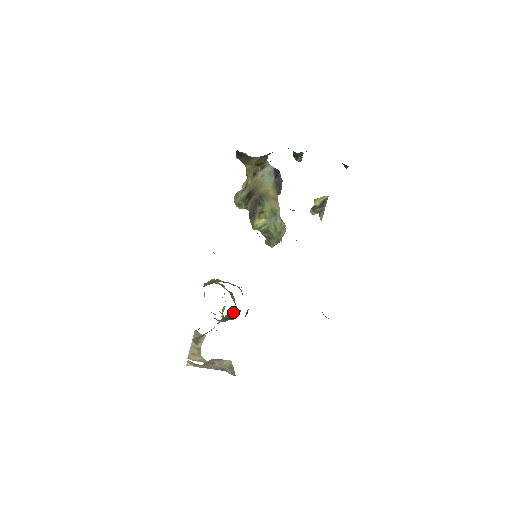
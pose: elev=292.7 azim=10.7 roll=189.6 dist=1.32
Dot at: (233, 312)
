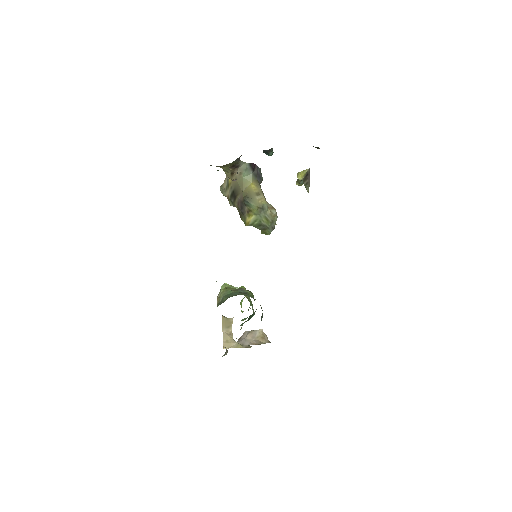
Dot at: occluded
